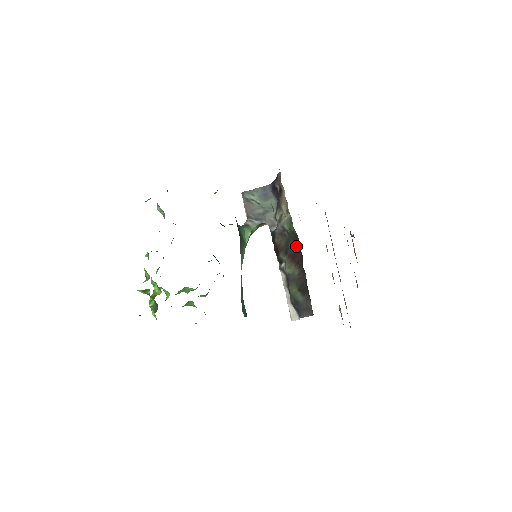
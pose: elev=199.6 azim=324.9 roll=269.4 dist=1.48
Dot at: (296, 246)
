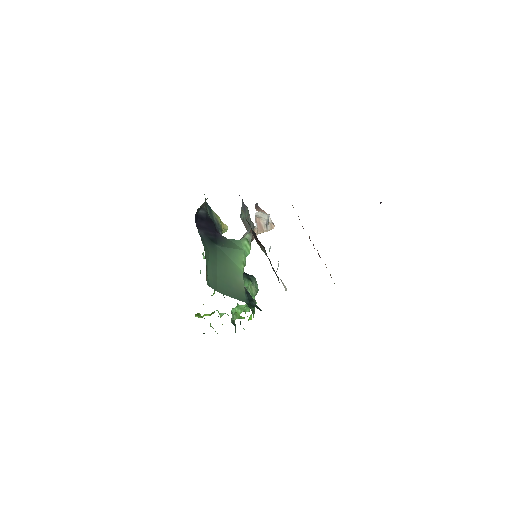
Dot at: occluded
